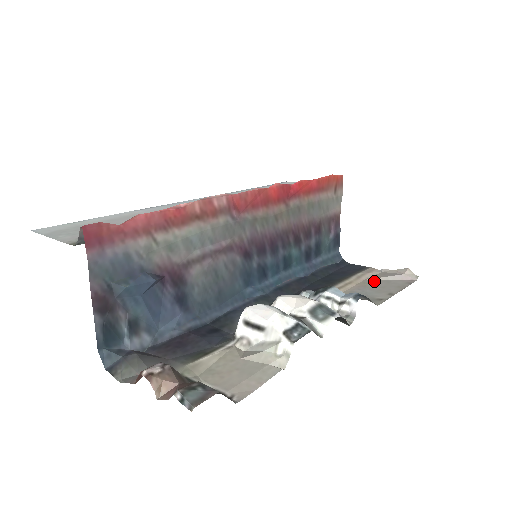
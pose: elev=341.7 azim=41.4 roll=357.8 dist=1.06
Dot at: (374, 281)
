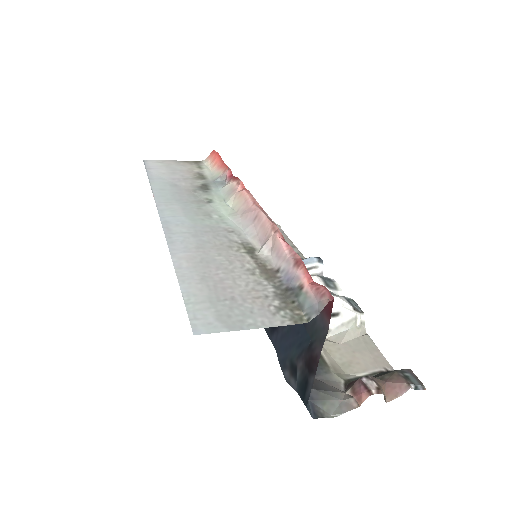
Dot at: occluded
